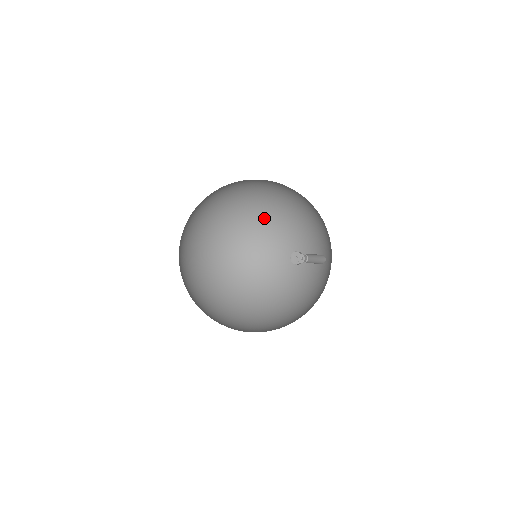
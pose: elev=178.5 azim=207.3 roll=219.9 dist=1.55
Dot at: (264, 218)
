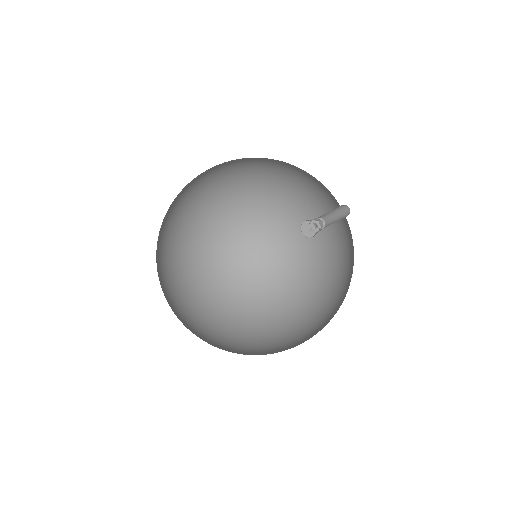
Dot at: (264, 228)
